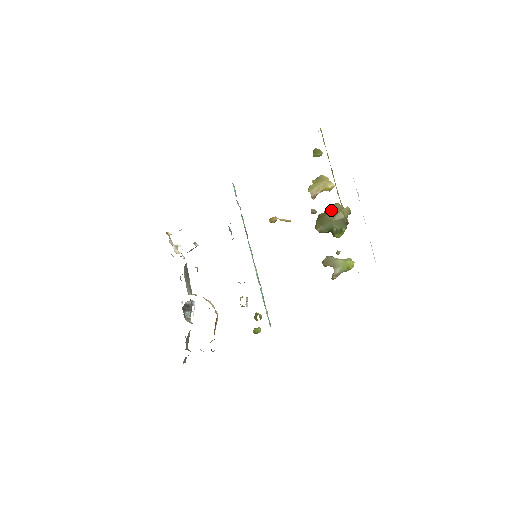
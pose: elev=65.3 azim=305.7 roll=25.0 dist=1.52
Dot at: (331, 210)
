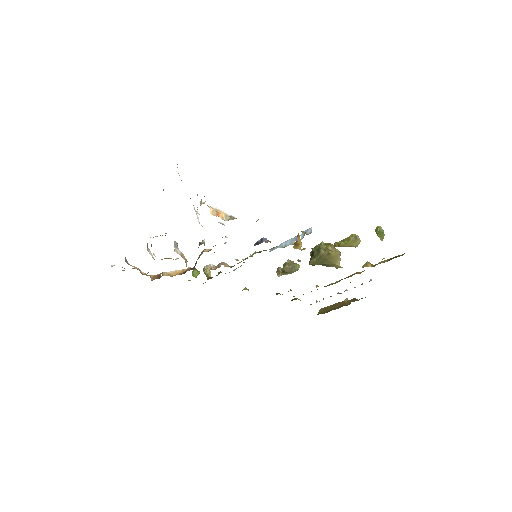
Dot at: (333, 258)
